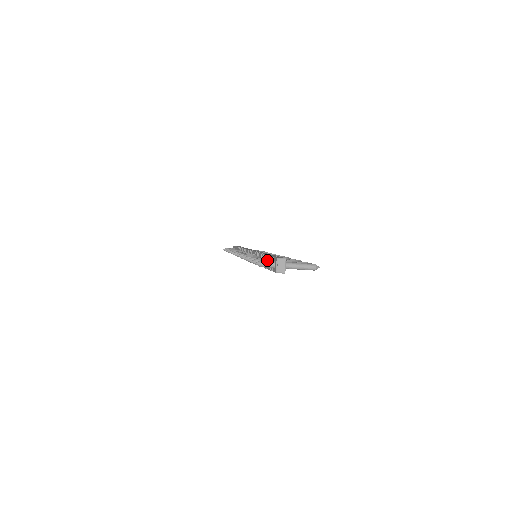
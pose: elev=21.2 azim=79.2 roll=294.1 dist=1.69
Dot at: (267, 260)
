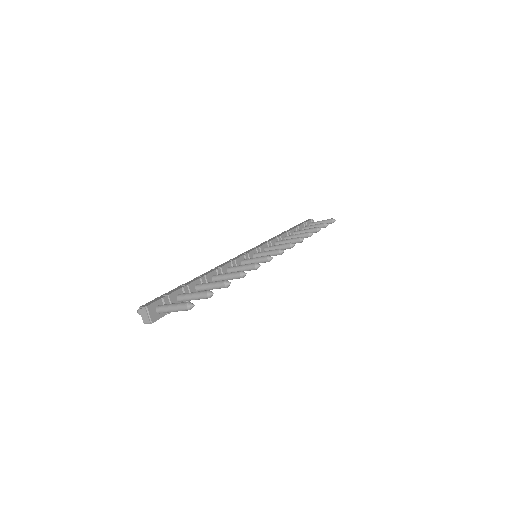
Dot at: occluded
